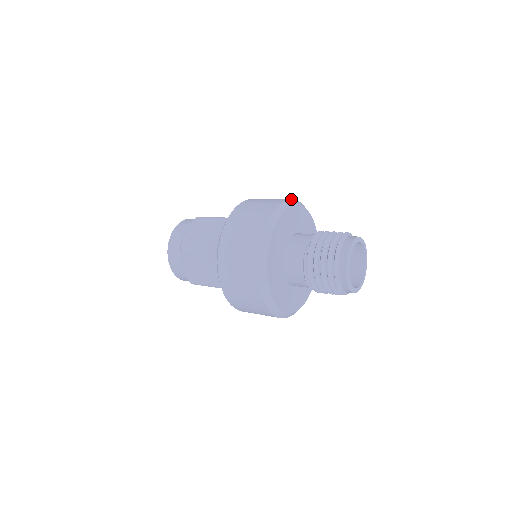
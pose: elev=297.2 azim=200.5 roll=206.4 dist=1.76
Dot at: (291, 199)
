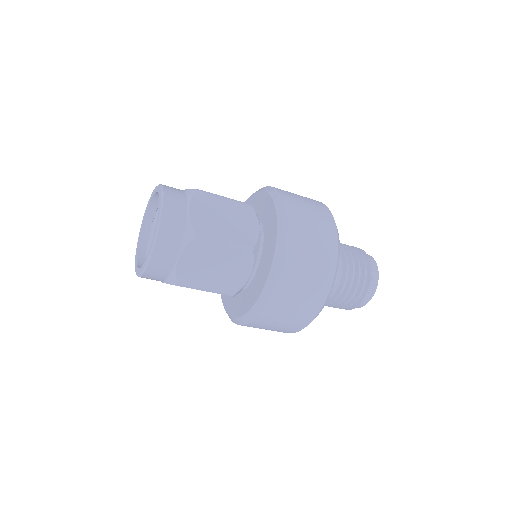
Dot at: (338, 241)
